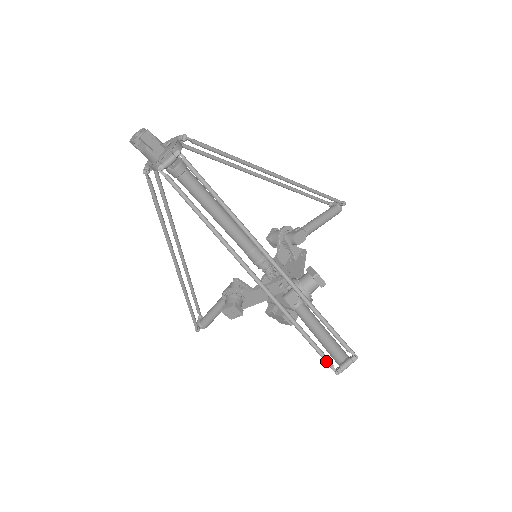
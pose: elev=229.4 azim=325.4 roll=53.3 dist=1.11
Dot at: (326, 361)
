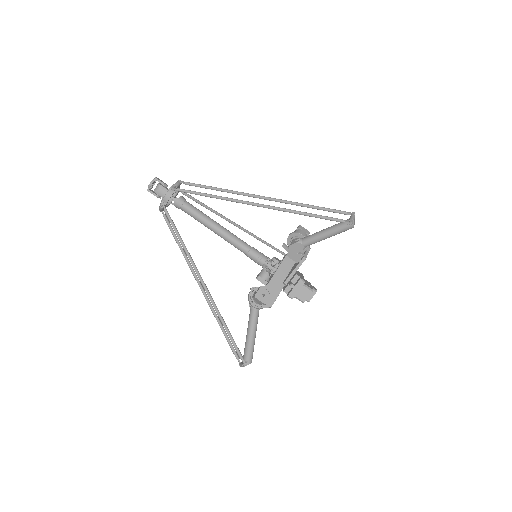
Dot at: (339, 220)
